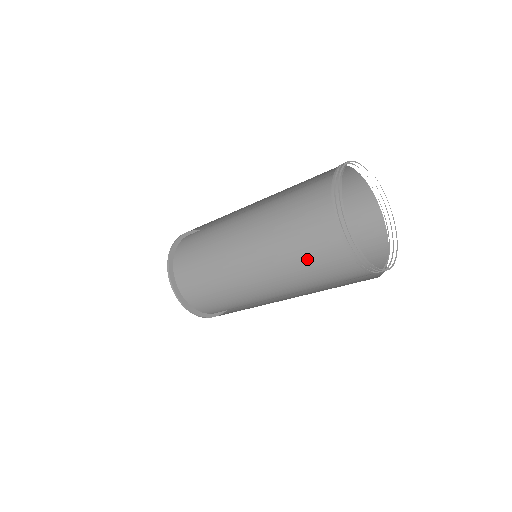
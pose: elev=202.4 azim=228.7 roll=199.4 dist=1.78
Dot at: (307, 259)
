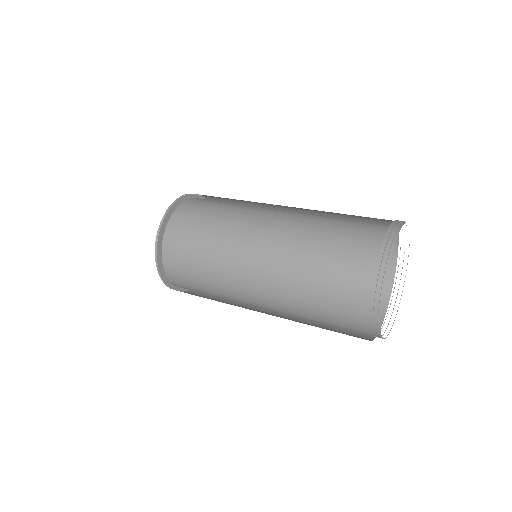
Dot at: (322, 309)
